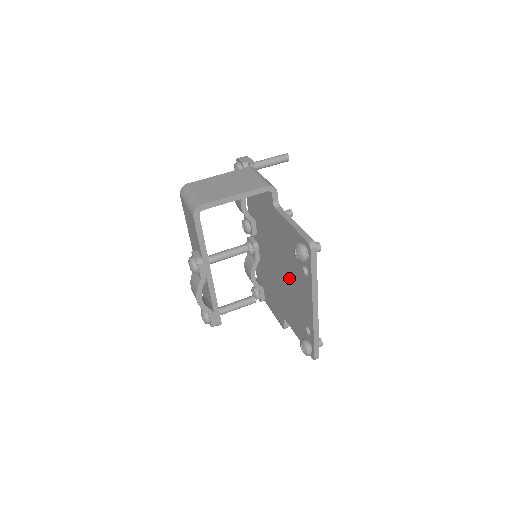
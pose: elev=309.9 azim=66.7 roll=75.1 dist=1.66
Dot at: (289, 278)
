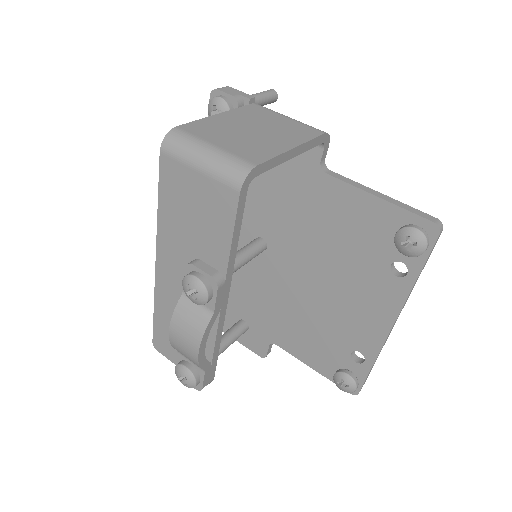
Dot at: (325, 283)
